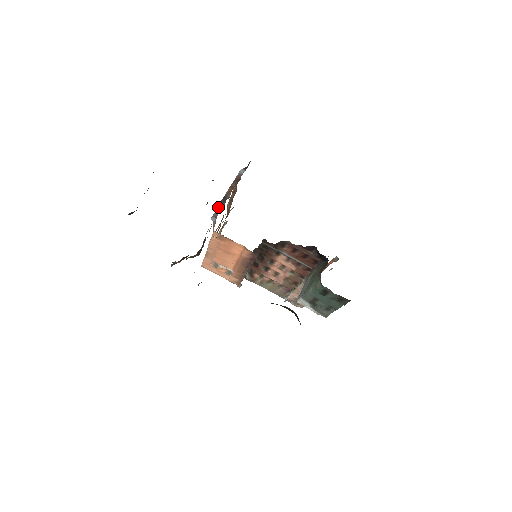
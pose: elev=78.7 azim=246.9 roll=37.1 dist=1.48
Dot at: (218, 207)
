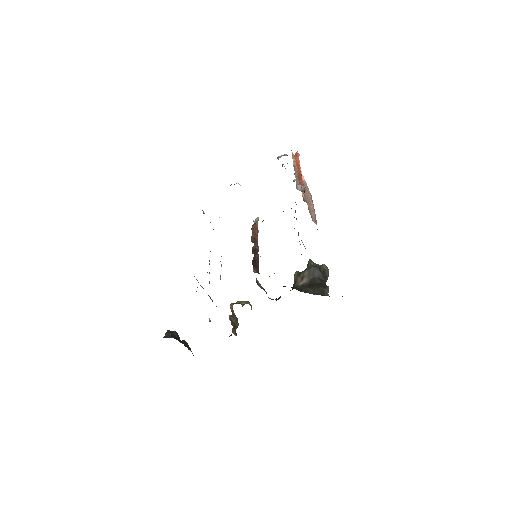
Dot at: occluded
